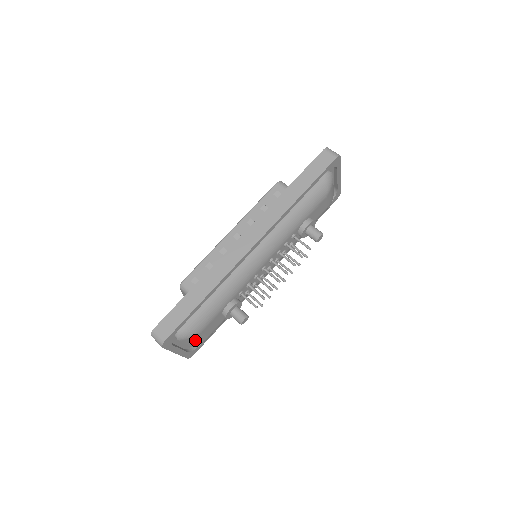
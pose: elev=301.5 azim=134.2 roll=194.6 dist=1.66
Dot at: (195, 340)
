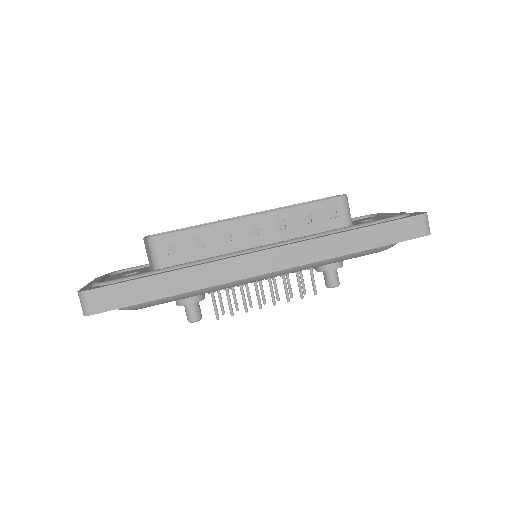
Dot at: occluded
